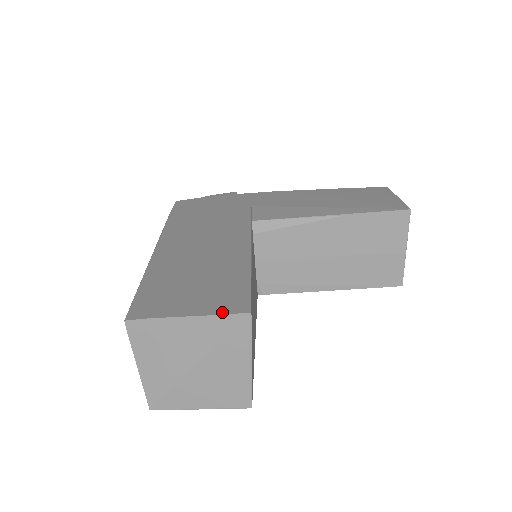
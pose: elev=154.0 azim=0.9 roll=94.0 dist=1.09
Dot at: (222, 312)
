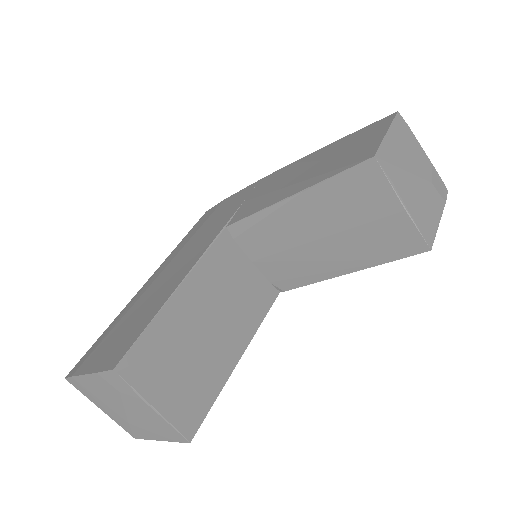
Dot at: (102, 369)
